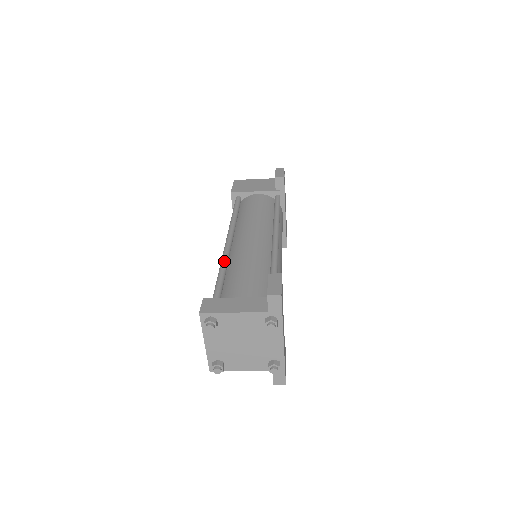
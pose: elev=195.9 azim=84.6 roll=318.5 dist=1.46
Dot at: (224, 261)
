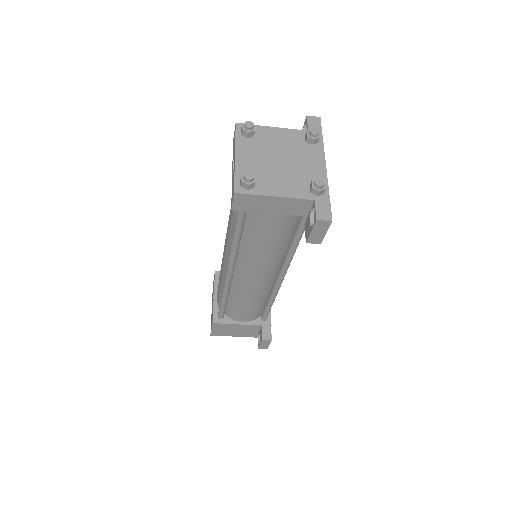
Dot at: occluded
